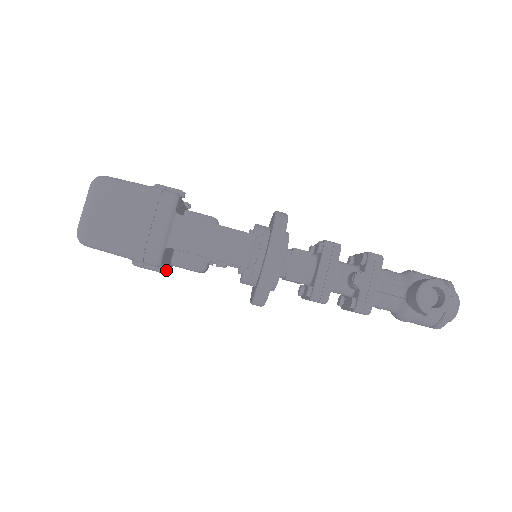
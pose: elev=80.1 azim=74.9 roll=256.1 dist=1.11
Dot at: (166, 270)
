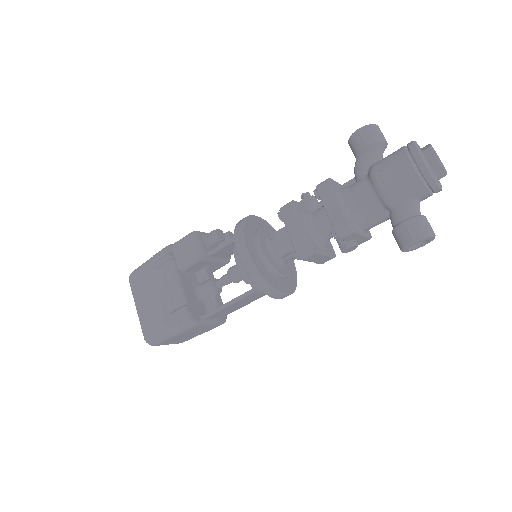
Dot at: occluded
